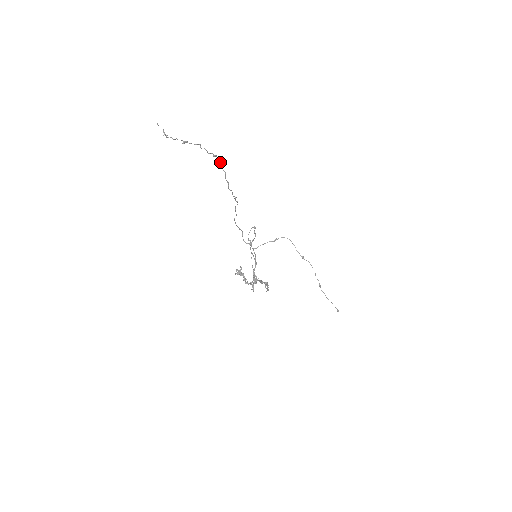
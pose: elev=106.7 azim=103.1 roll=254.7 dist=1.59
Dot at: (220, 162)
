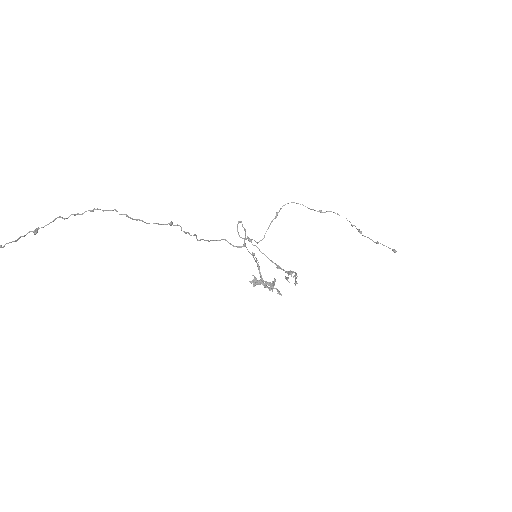
Dot at: (107, 210)
